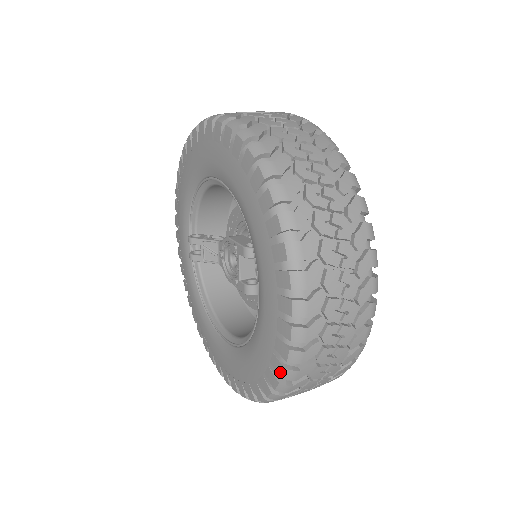
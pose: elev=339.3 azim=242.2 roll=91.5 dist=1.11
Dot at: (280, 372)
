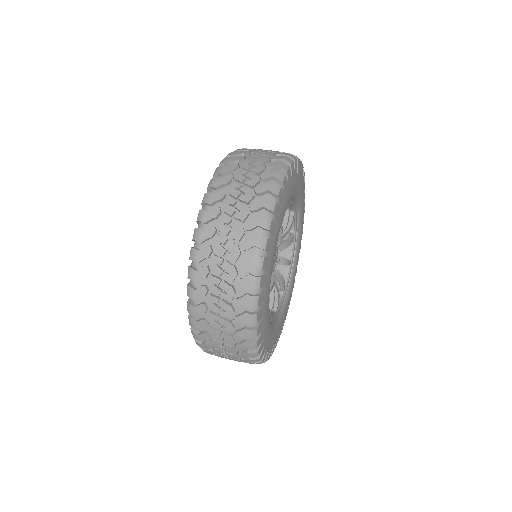
Dot at: occluded
